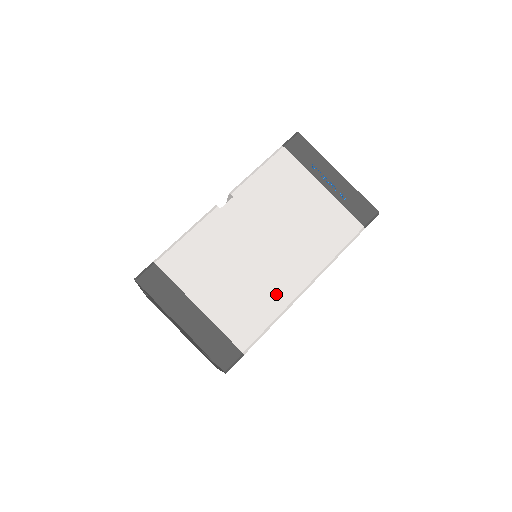
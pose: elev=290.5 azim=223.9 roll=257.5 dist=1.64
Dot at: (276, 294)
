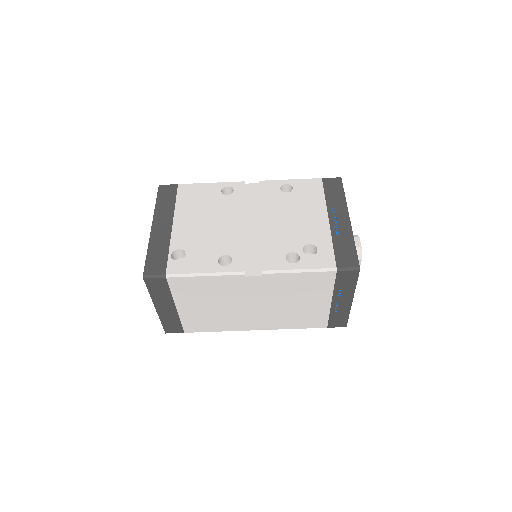
Dot at: (233, 325)
